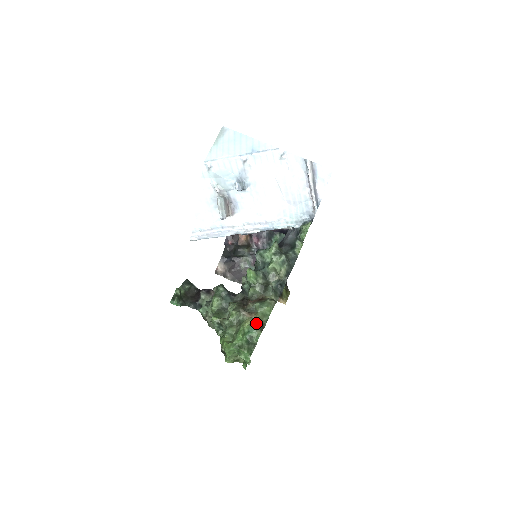
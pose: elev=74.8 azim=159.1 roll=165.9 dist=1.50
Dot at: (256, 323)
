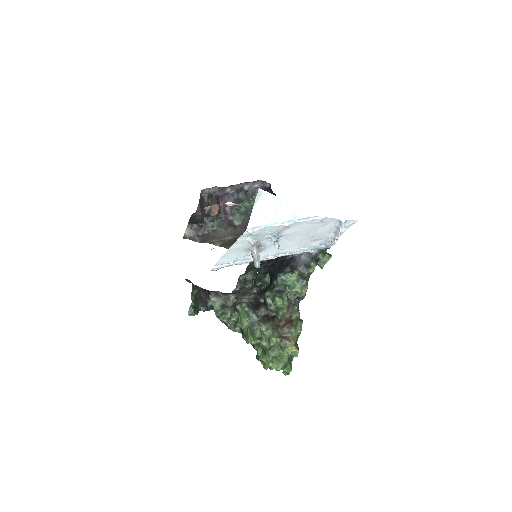
Dot at: (294, 345)
